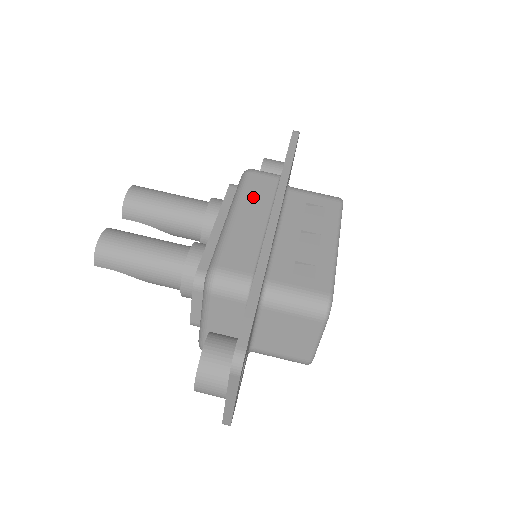
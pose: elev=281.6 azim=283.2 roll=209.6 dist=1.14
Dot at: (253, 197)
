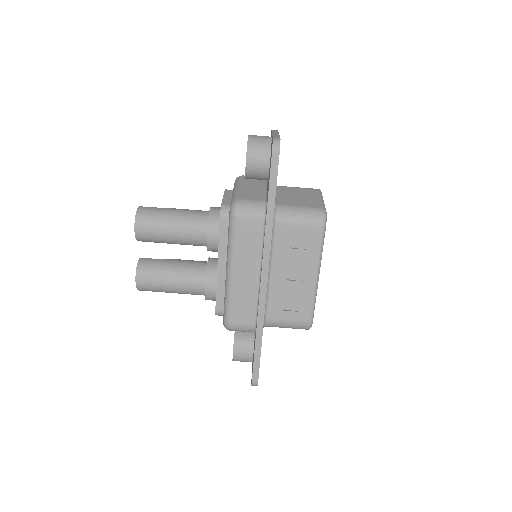
Dot at: (244, 250)
